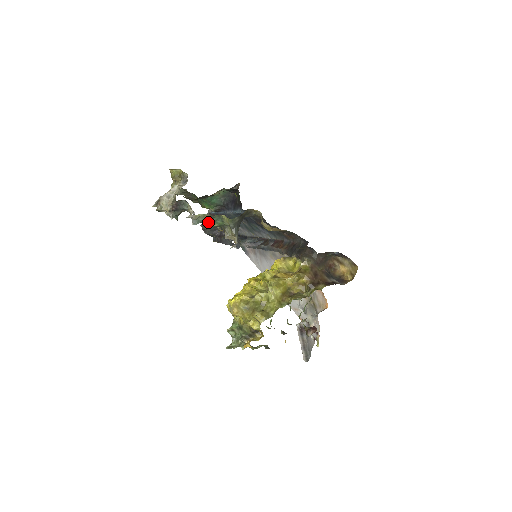
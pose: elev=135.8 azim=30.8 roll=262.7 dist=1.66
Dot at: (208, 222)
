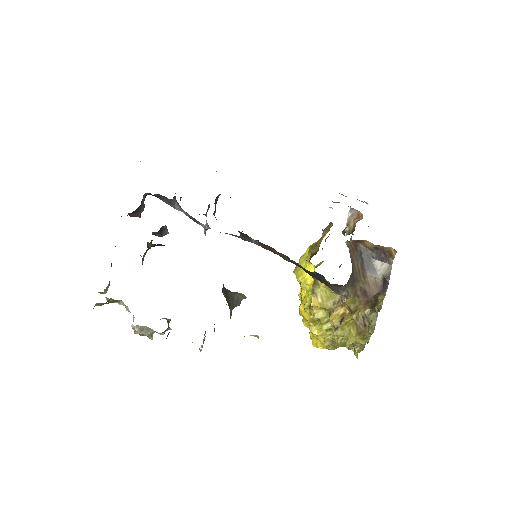
Dot at: occluded
